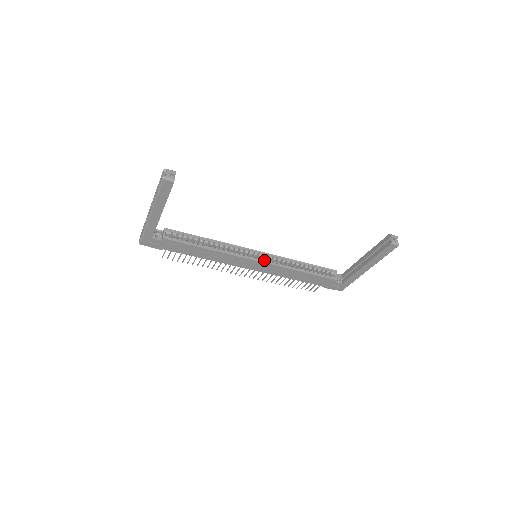
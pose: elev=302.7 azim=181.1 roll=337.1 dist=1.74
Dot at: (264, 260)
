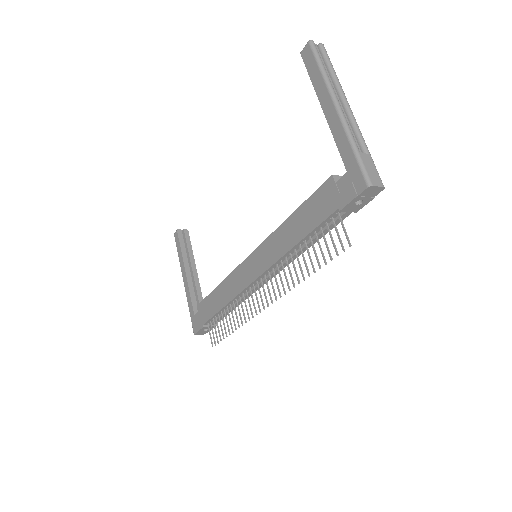
Dot at: occluded
